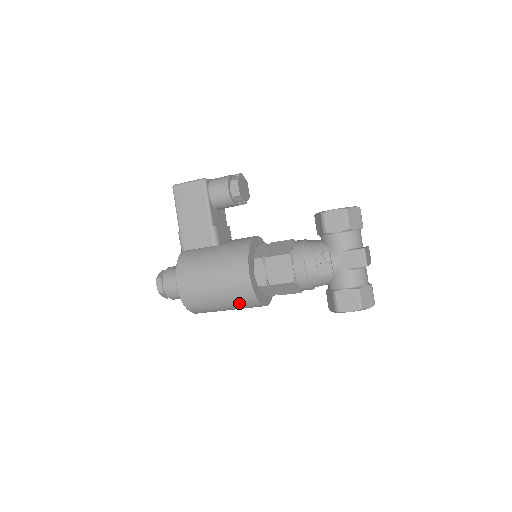
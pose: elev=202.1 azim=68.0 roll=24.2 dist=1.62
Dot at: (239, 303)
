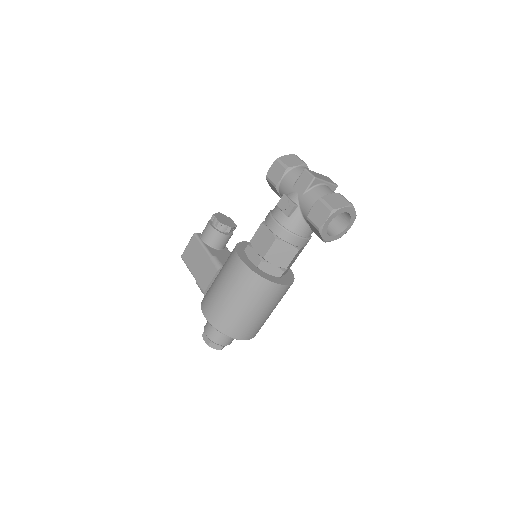
Dot at: (253, 294)
